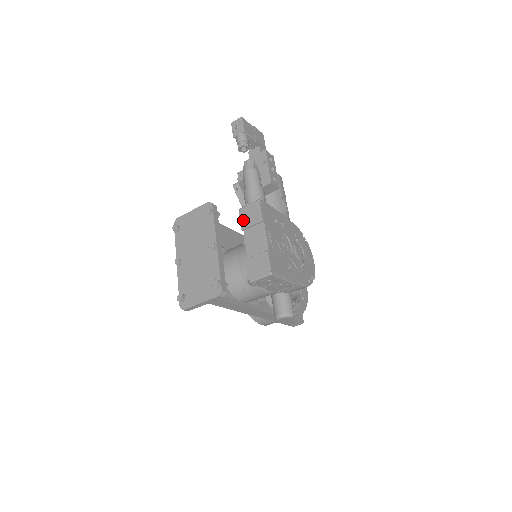
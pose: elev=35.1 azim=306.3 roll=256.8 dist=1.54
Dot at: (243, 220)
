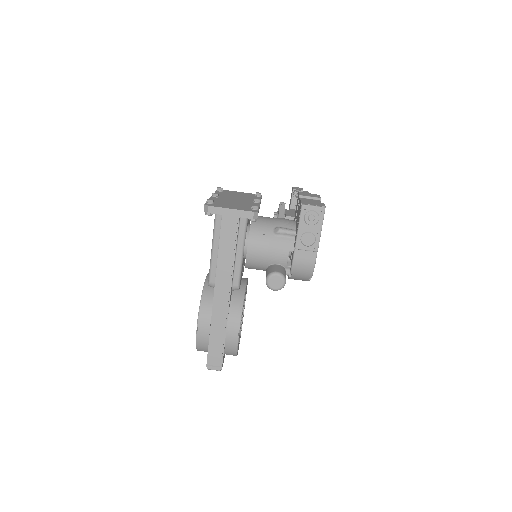
Dot at: (302, 194)
